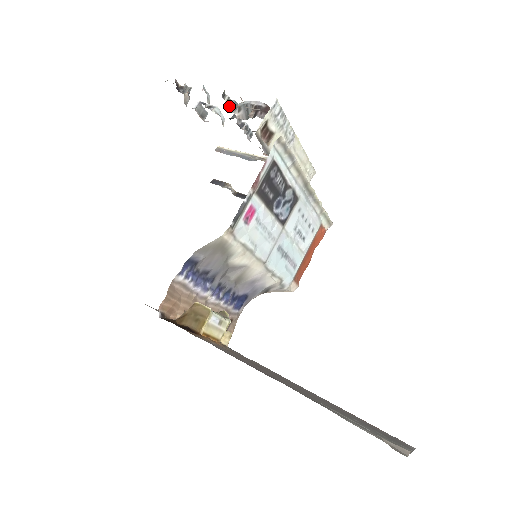
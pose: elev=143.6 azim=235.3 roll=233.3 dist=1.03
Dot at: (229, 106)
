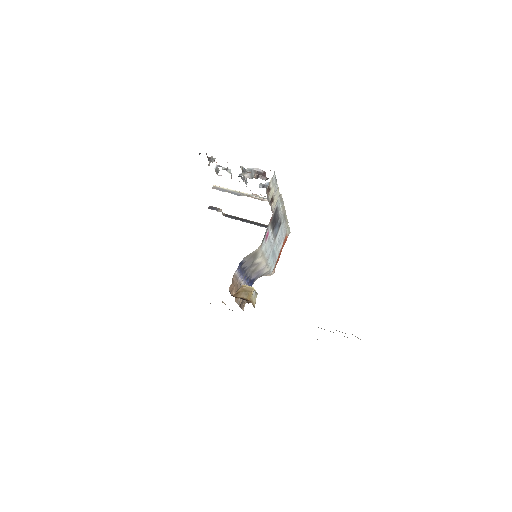
Dot at: (242, 171)
